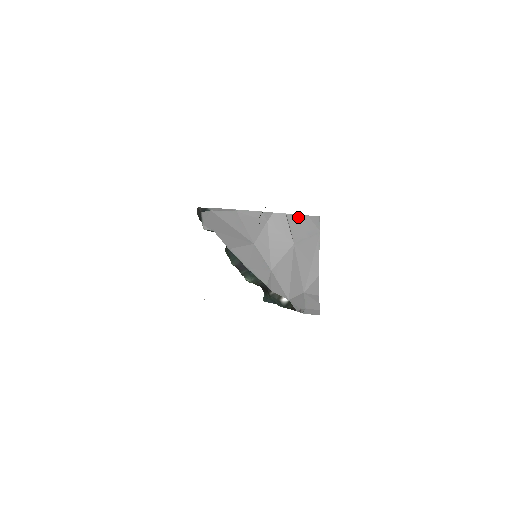
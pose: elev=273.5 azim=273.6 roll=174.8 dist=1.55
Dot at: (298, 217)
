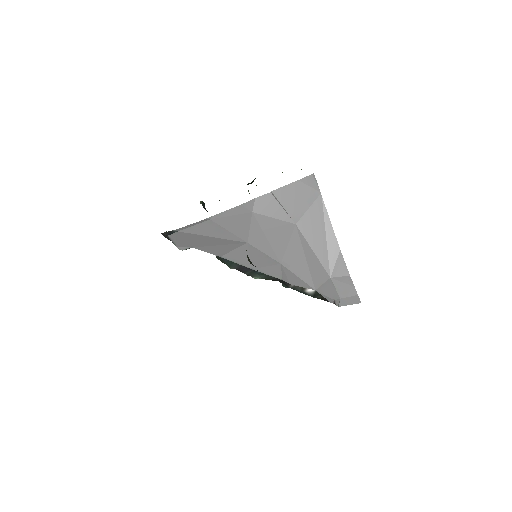
Dot at: (287, 188)
